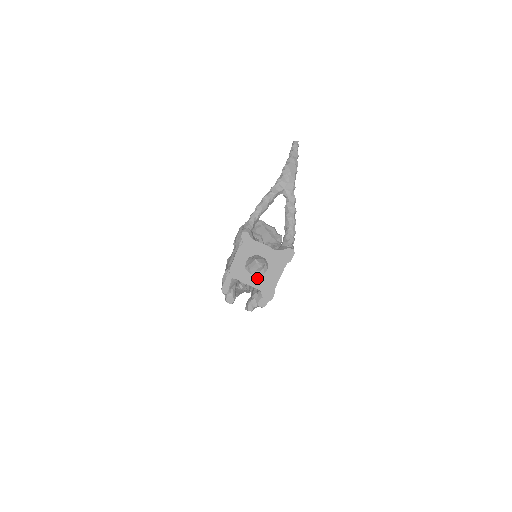
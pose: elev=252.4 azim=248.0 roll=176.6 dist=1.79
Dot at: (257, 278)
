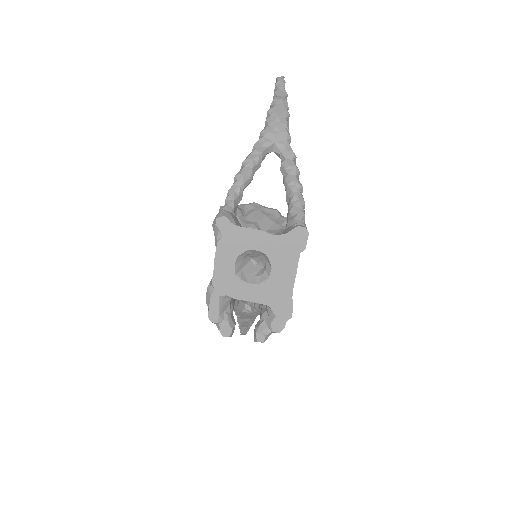
Dot at: (259, 287)
